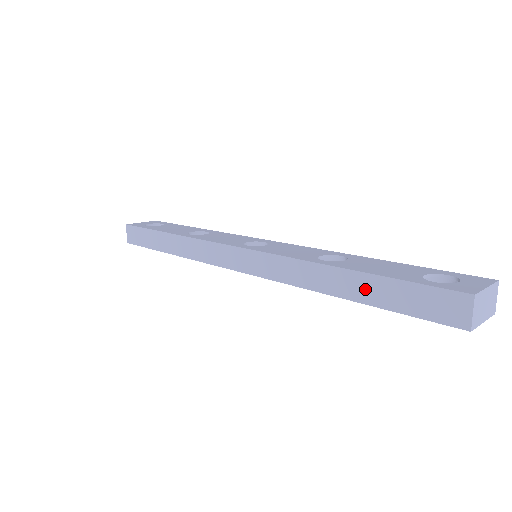
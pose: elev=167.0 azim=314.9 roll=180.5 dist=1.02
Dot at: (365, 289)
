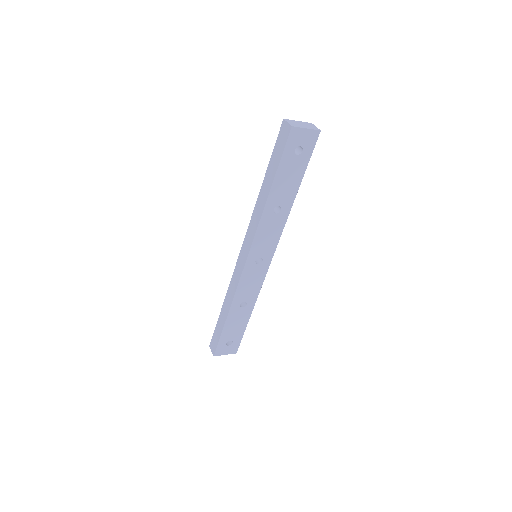
Dot at: (270, 176)
